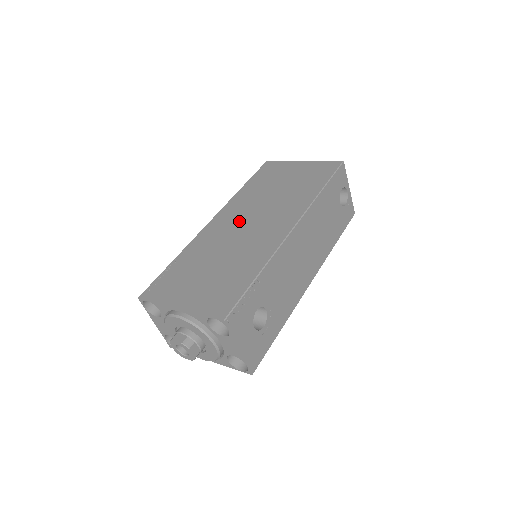
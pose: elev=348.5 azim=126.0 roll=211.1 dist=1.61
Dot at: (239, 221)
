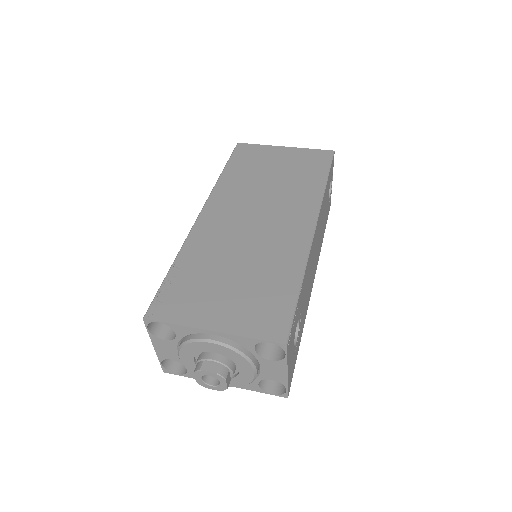
Dot at: (241, 216)
